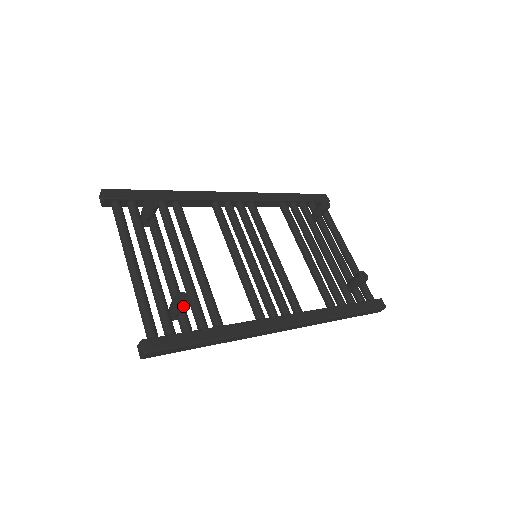
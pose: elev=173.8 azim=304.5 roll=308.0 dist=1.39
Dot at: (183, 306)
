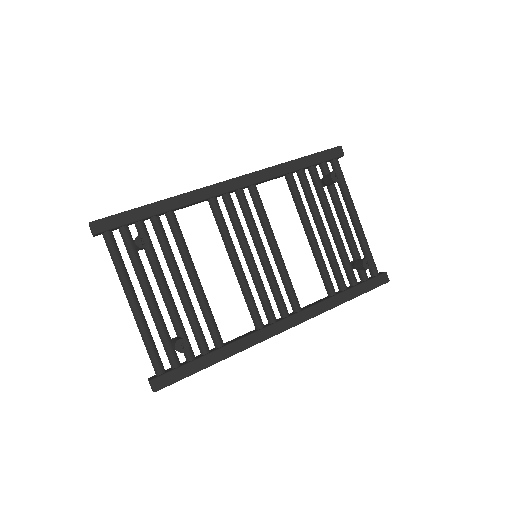
Dot at: (182, 352)
